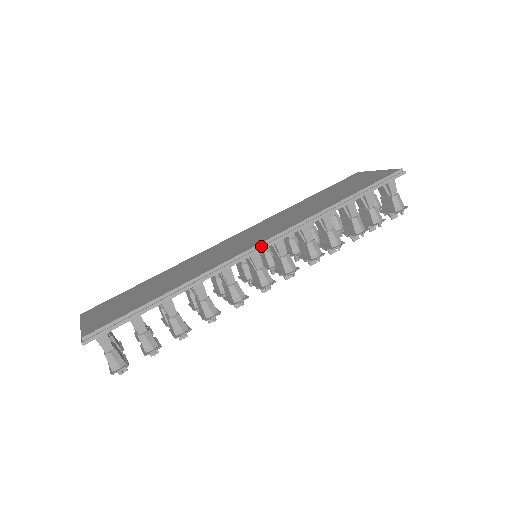
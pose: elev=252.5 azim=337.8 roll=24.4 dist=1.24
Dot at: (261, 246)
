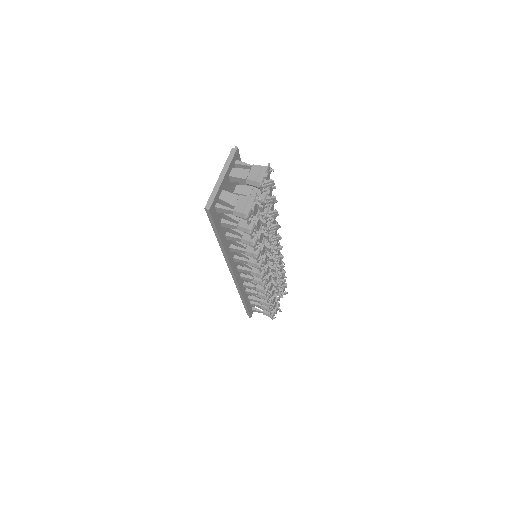
Dot at: occluded
